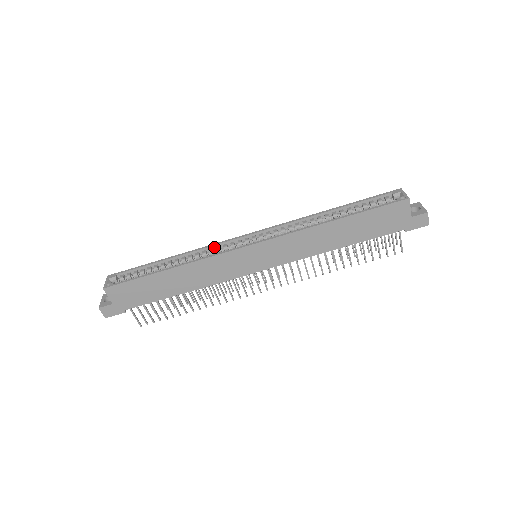
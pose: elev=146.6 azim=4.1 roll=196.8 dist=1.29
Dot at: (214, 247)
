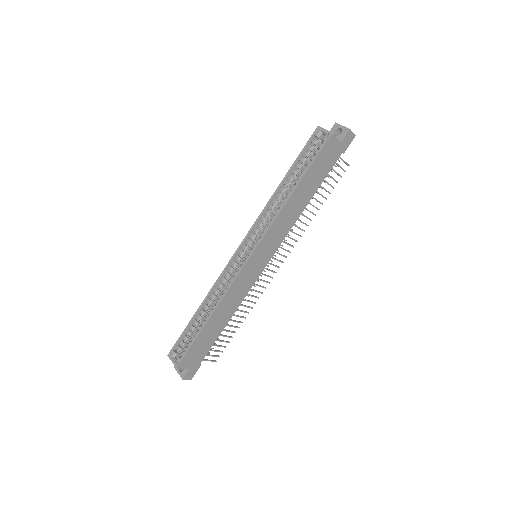
Dot at: (223, 276)
